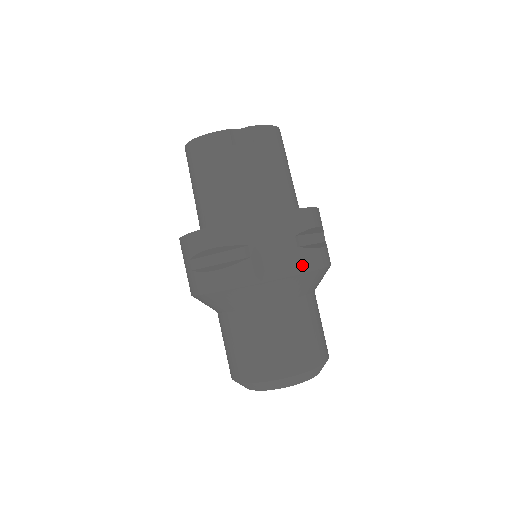
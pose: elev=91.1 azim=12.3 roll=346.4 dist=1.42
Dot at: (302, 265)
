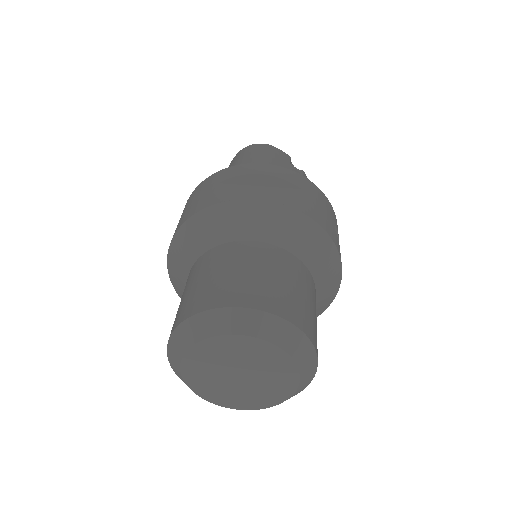
Dot at: (337, 244)
